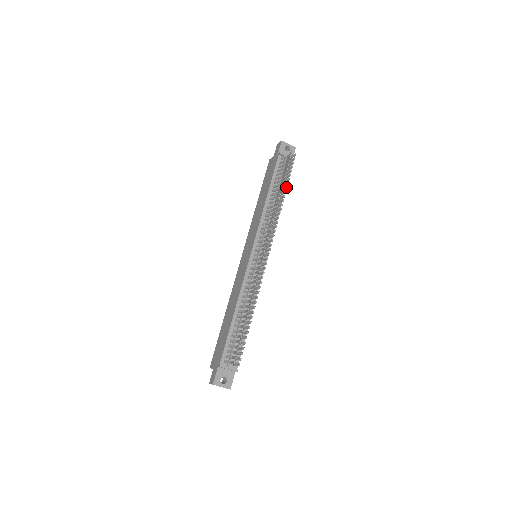
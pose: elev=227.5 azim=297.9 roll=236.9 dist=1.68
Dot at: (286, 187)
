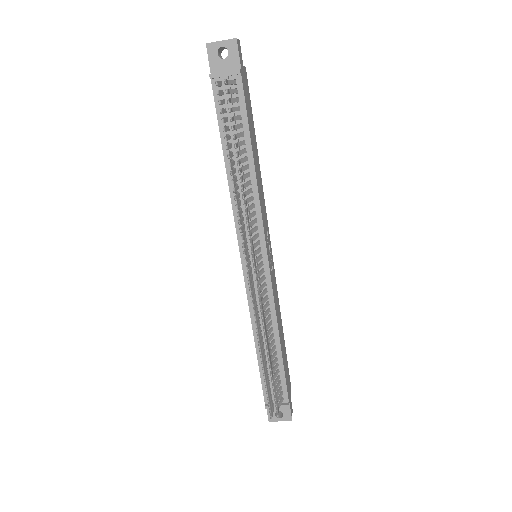
Dot at: occluded
